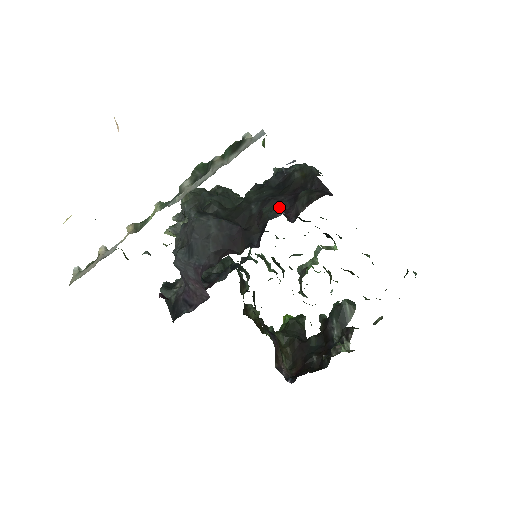
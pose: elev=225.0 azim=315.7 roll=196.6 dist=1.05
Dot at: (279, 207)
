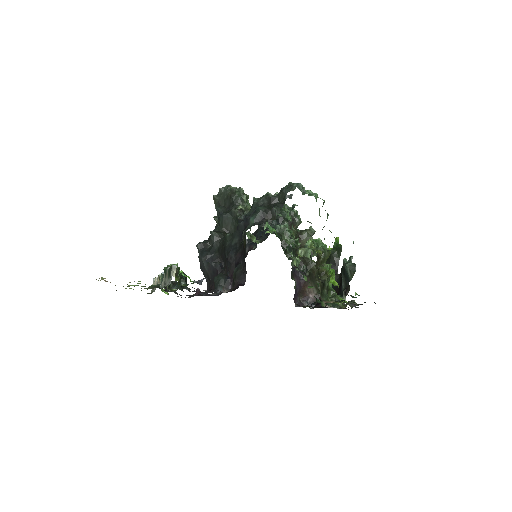
Dot at: (223, 278)
